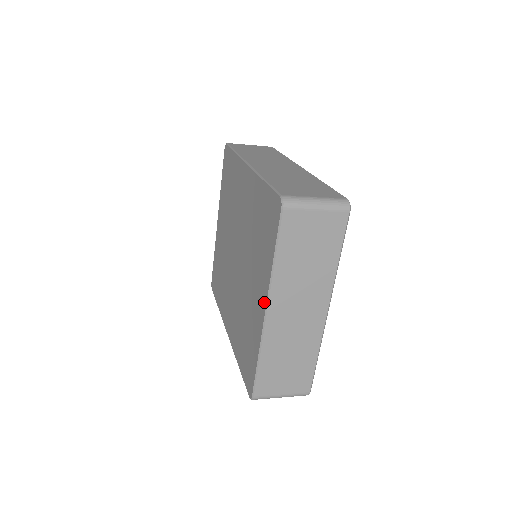
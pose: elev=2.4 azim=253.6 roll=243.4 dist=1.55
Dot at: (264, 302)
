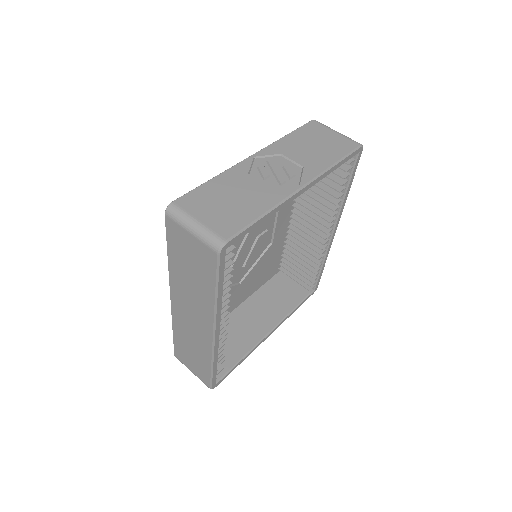
Dot at: occluded
